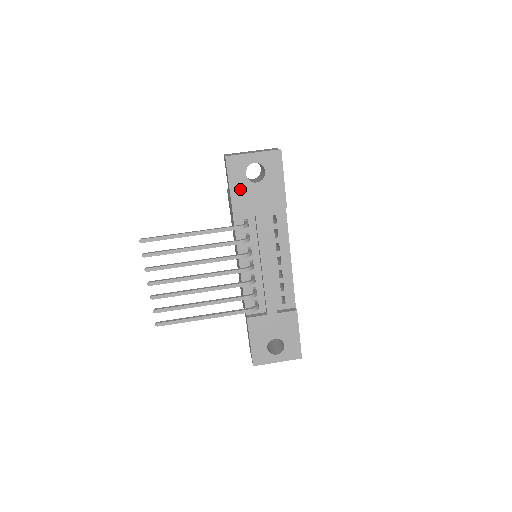
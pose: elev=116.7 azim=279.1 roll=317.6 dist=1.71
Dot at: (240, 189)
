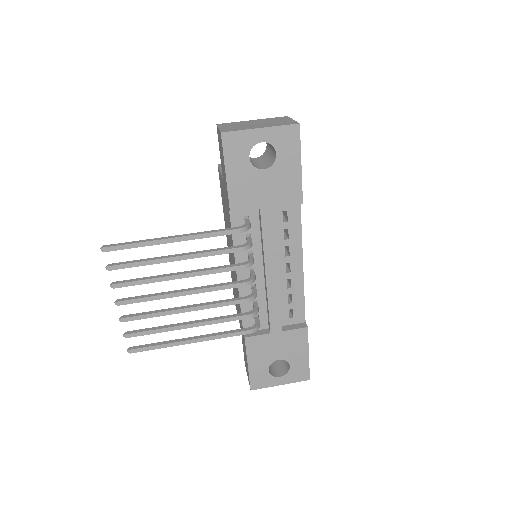
Dot at: (241, 178)
